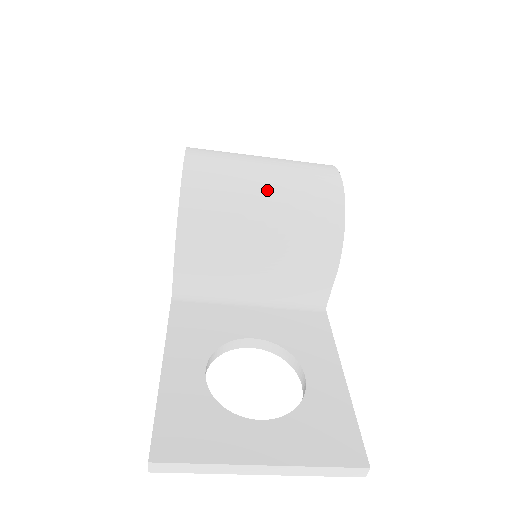
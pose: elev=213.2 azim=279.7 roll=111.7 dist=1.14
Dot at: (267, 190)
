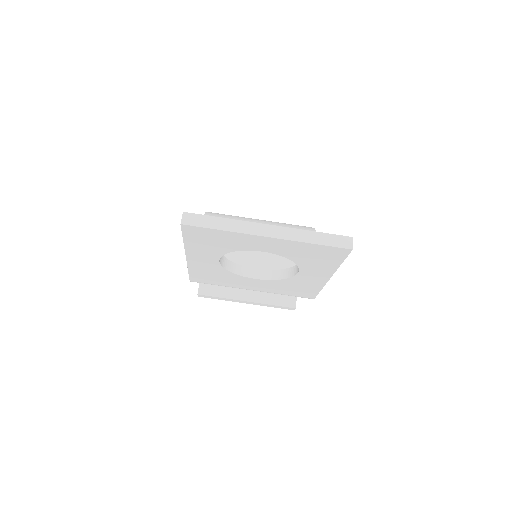
Dot at: (261, 220)
